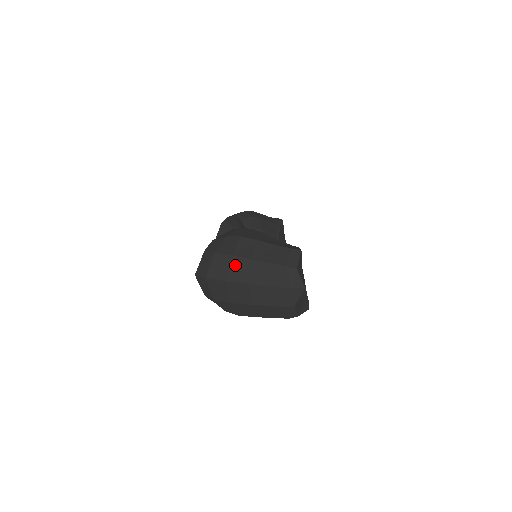
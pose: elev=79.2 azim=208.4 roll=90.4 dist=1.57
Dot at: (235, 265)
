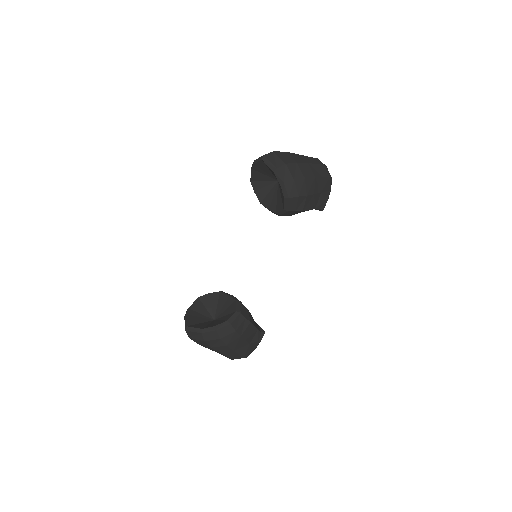
Dot at: occluded
